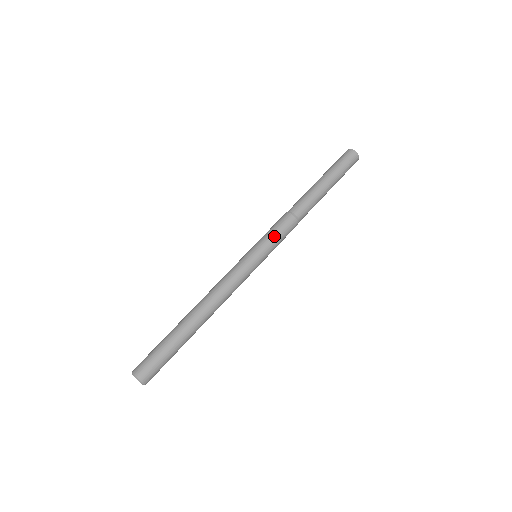
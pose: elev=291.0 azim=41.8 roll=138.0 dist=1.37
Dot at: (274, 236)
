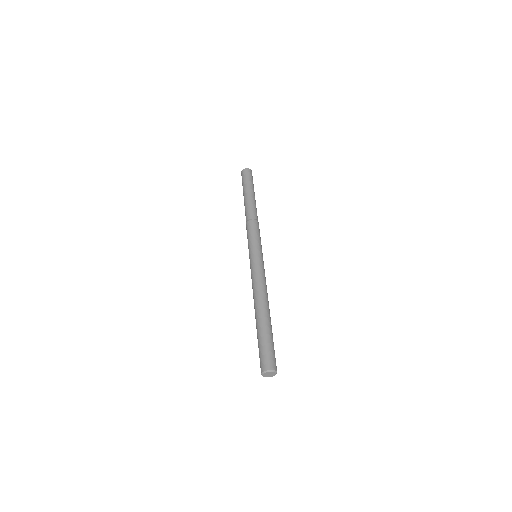
Dot at: (253, 237)
